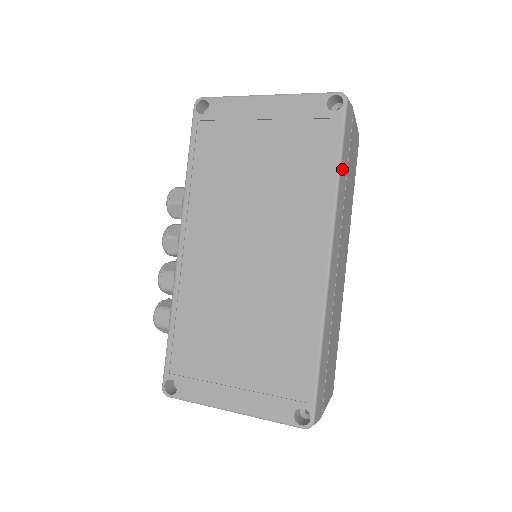
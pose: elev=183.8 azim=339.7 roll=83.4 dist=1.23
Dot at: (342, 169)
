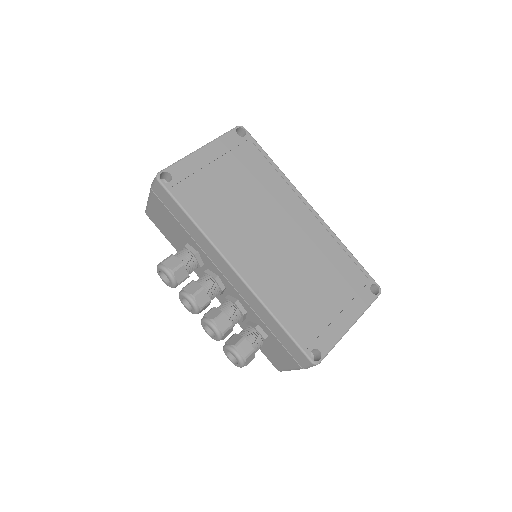
Dot at: occluded
